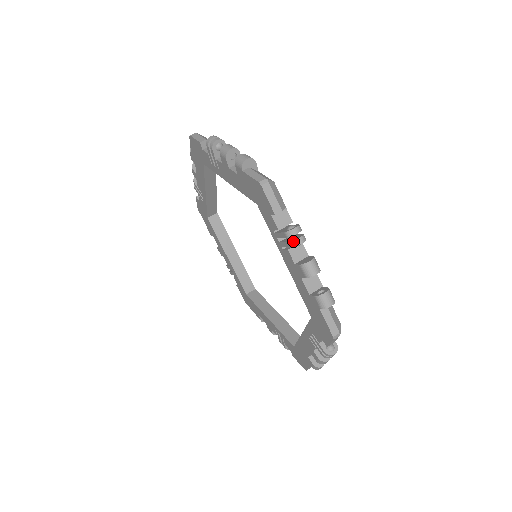
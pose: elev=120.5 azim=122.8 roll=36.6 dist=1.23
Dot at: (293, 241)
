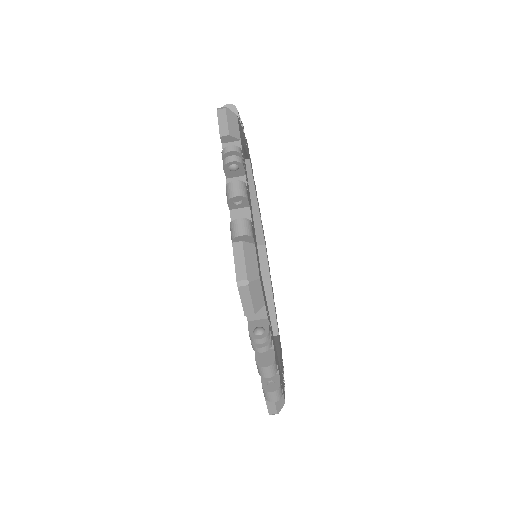
Dot at: (254, 347)
